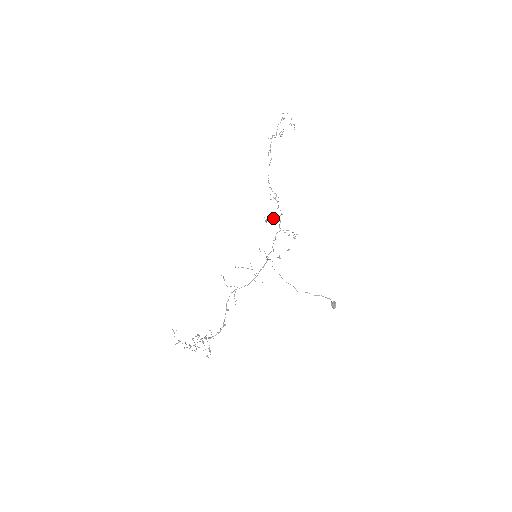
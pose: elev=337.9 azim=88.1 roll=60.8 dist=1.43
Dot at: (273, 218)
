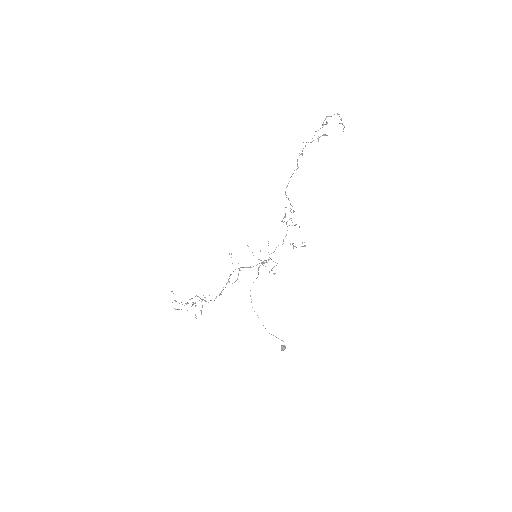
Dot at: occluded
